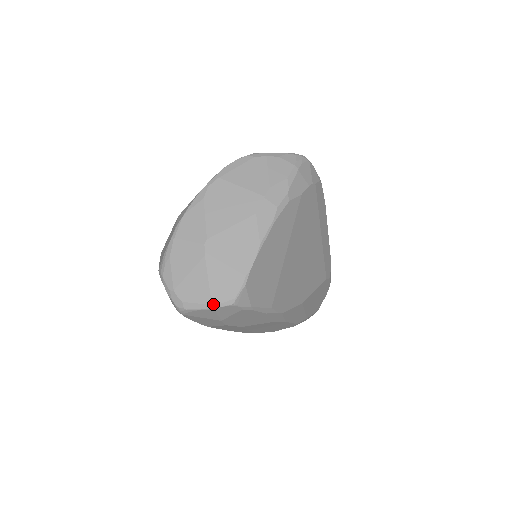
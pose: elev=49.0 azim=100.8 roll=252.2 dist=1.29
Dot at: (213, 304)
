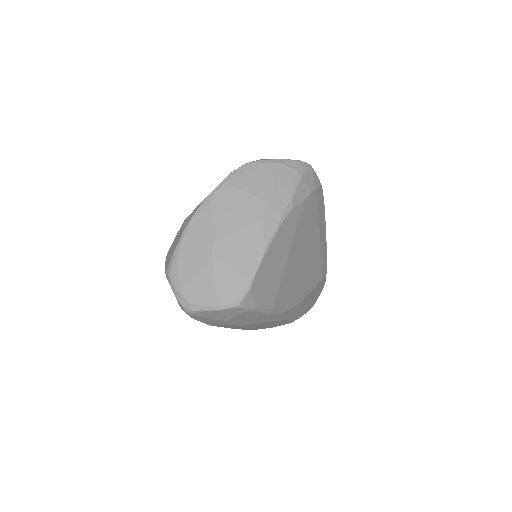
Dot at: (219, 306)
